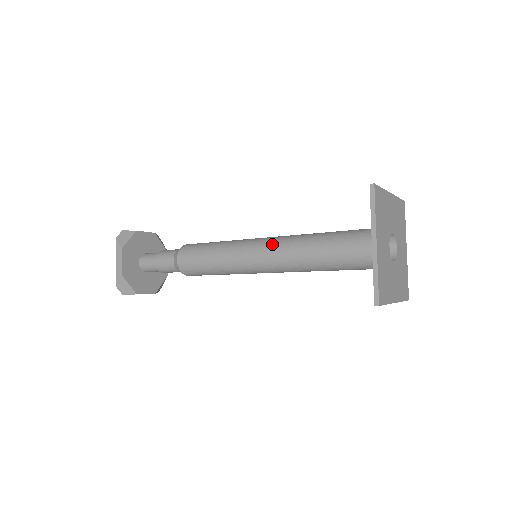
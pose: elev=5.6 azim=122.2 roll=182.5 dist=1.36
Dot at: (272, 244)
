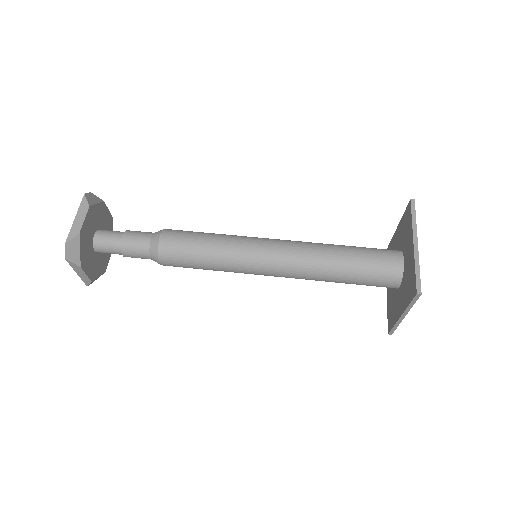
Dot at: (284, 269)
